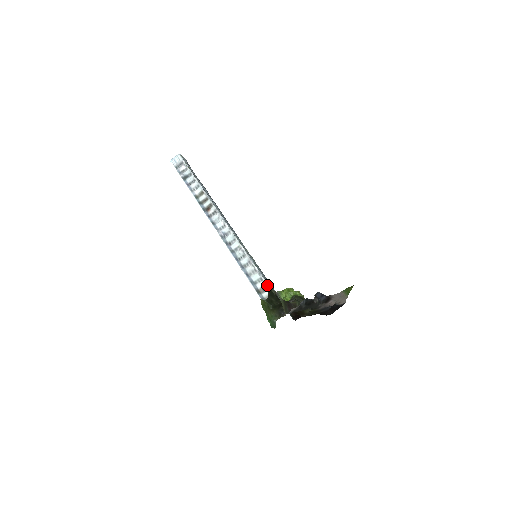
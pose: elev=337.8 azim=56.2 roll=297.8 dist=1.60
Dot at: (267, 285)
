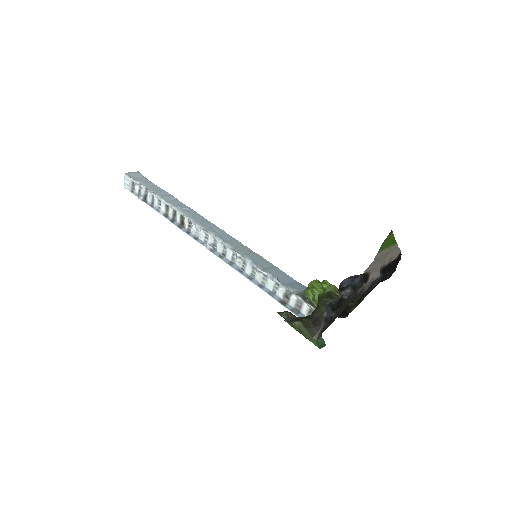
Dot at: (287, 289)
